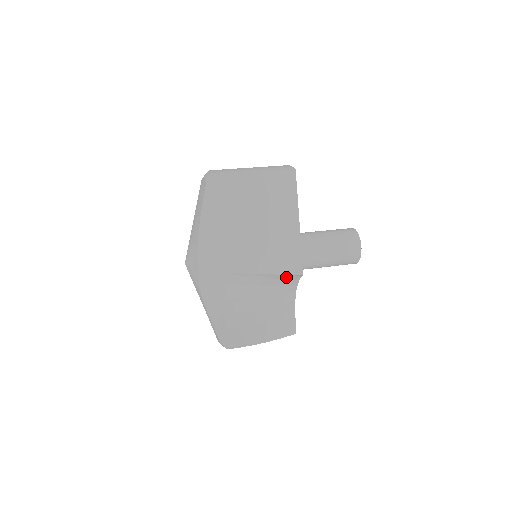
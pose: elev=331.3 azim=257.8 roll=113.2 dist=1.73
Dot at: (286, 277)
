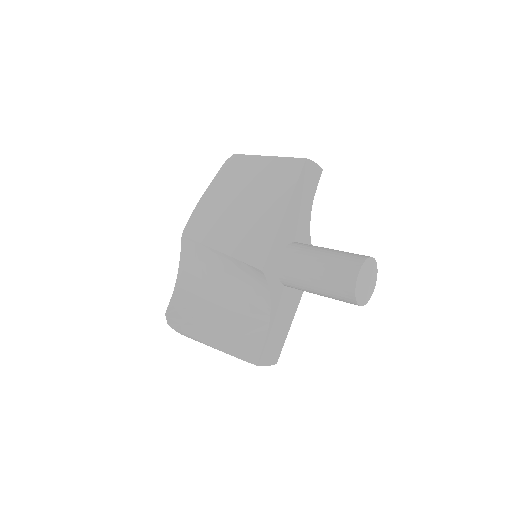
Dot at: (251, 271)
